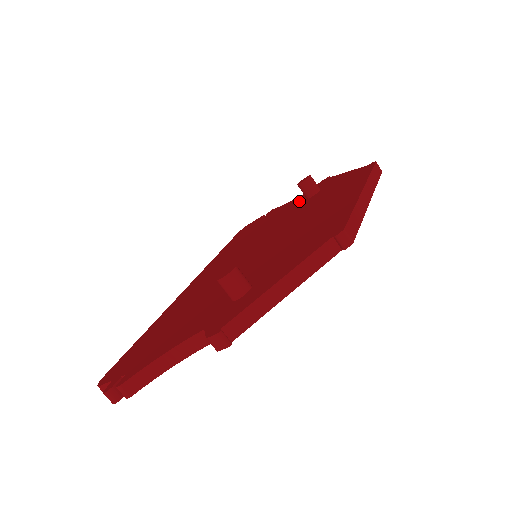
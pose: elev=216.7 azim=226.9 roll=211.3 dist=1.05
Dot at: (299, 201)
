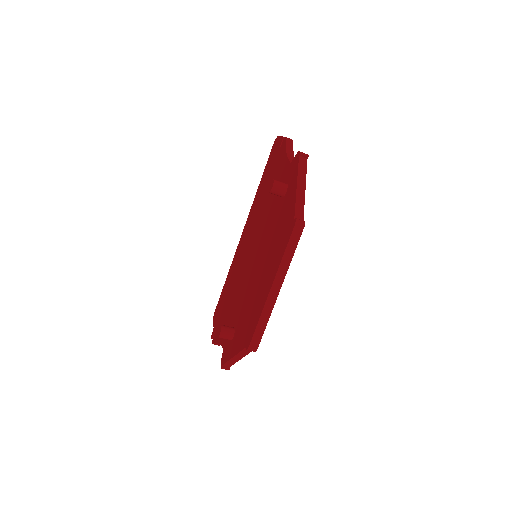
Dot at: occluded
